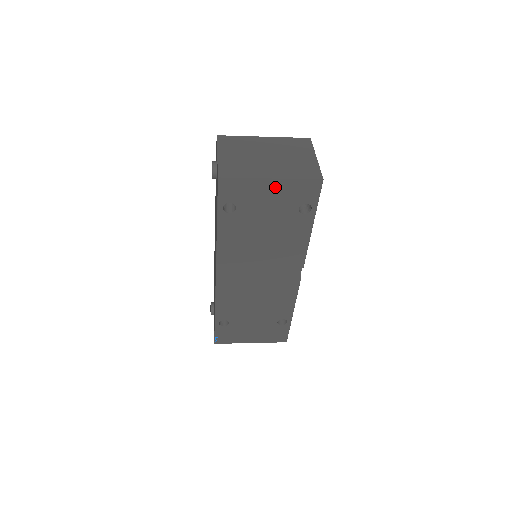
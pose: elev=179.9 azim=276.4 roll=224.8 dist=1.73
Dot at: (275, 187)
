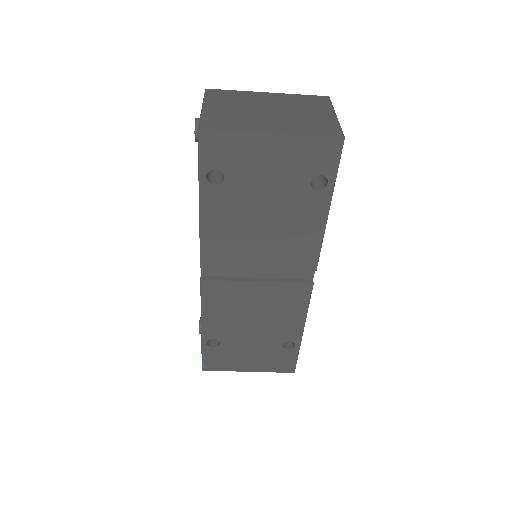
Dot at: (277, 147)
